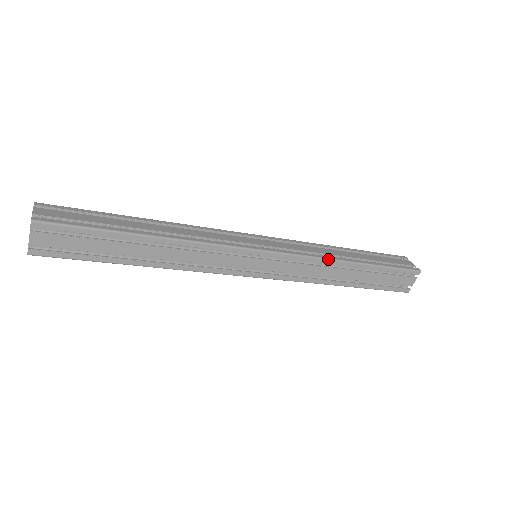
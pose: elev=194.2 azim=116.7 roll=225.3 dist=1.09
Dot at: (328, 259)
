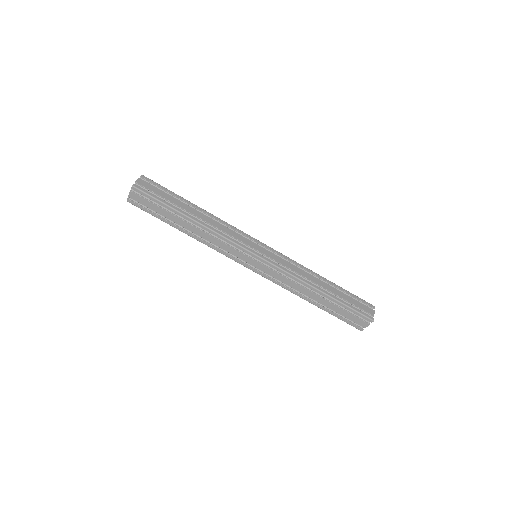
Dot at: occluded
